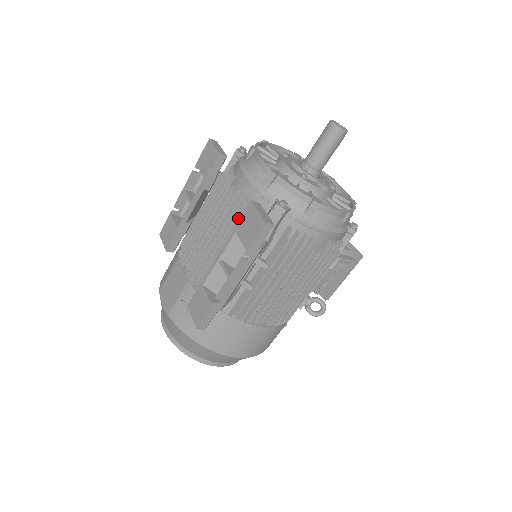
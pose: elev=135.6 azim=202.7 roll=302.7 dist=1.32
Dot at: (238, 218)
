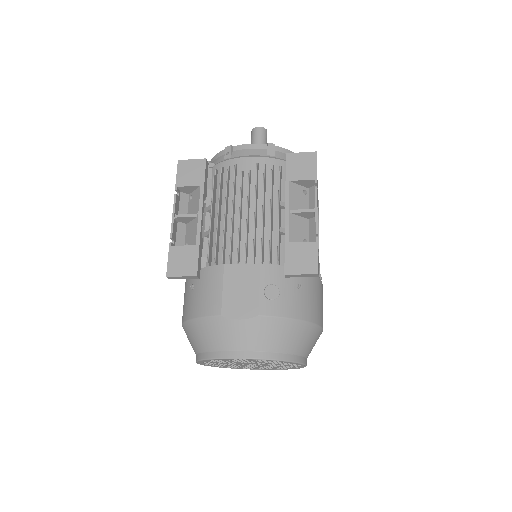
Dot at: (272, 182)
